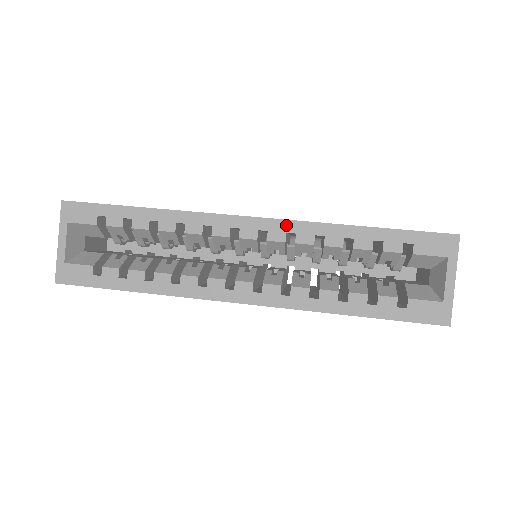
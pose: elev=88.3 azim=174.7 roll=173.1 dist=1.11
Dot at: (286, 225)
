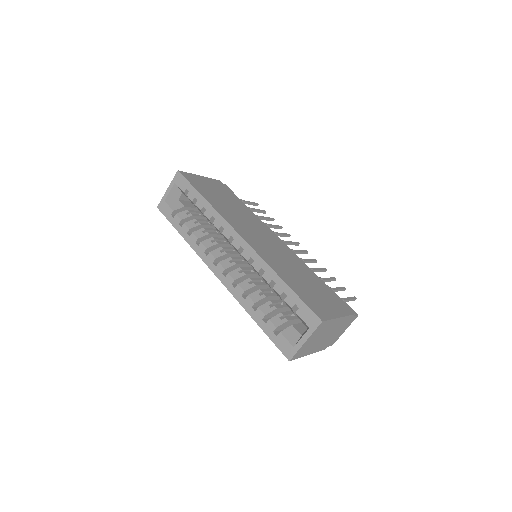
Dot at: (253, 253)
